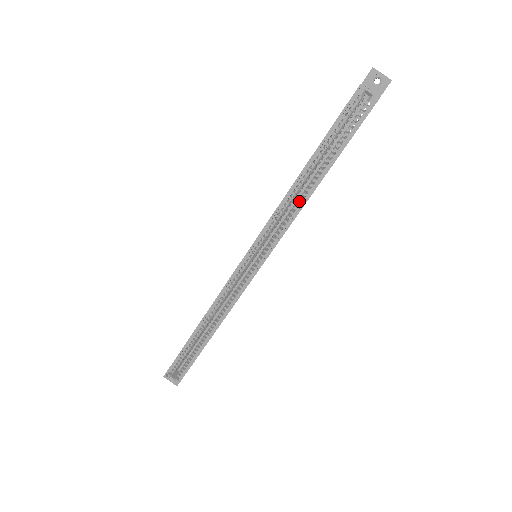
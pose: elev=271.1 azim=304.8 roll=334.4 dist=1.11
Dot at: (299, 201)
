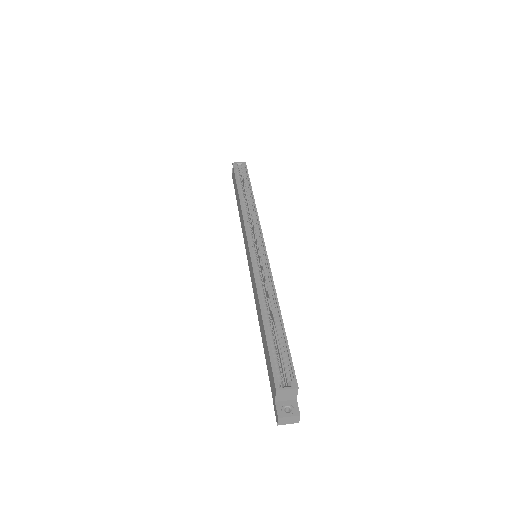
Dot at: occluded
